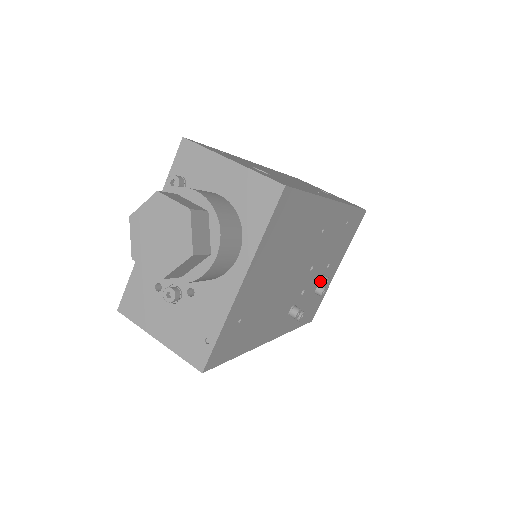
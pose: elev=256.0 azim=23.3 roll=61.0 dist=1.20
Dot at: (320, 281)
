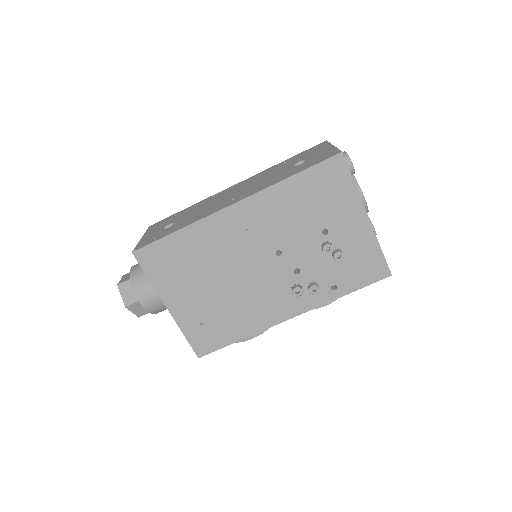
Dot at: (322, 250)
